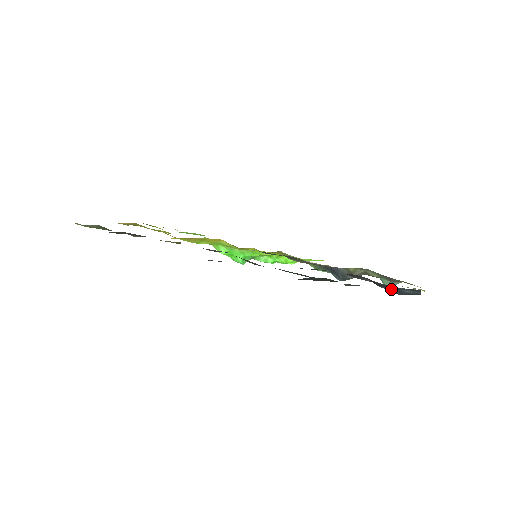
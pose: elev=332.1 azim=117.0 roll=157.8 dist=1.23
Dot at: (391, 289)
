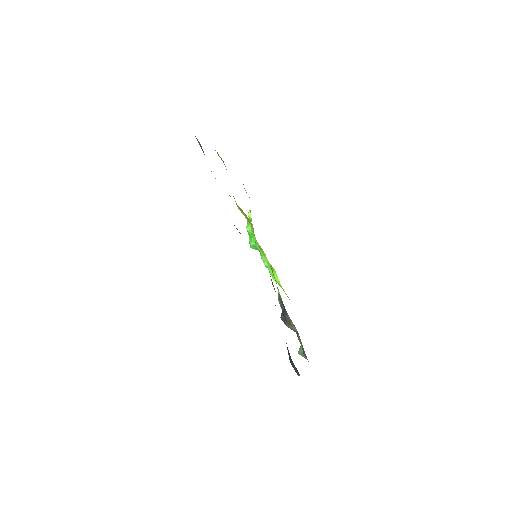
Dot at: (290, 356)
